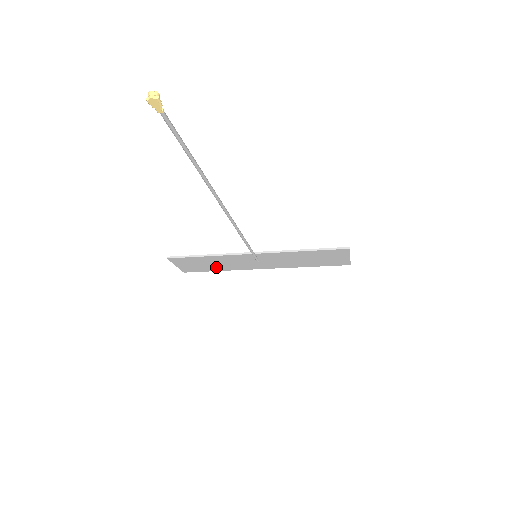
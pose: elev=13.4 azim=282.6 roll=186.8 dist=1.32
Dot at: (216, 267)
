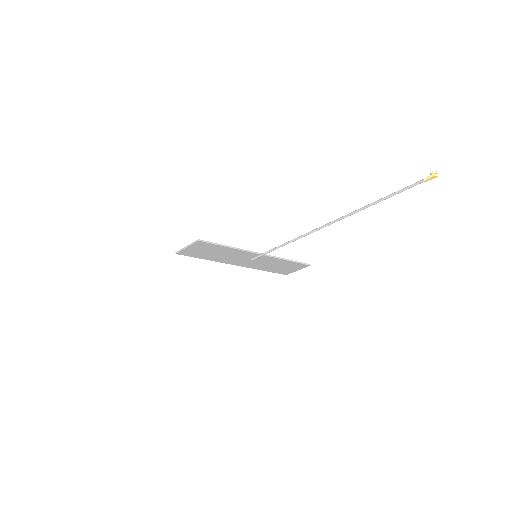
Dot at: (211, 256)
